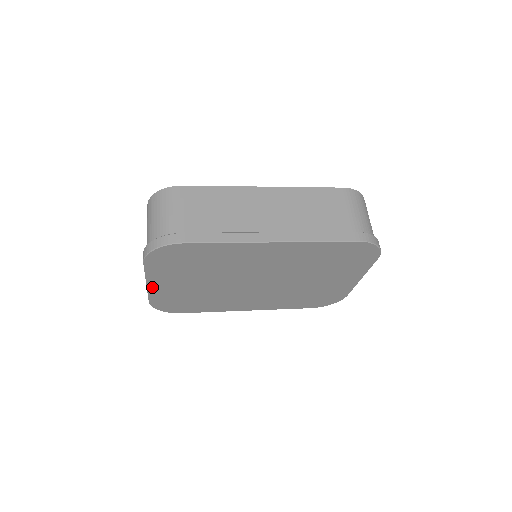
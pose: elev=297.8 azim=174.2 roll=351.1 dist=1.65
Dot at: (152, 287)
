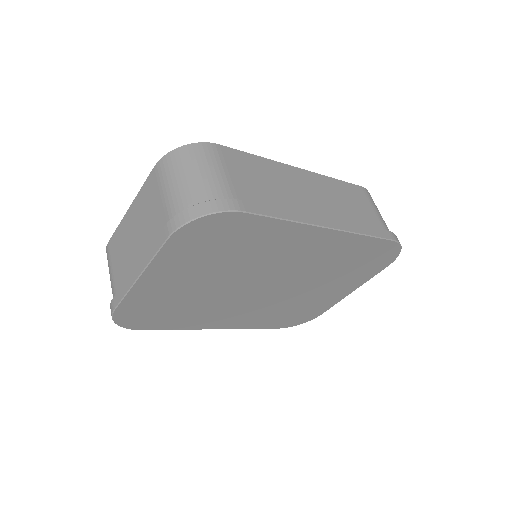
Dot at: (142, 282)
